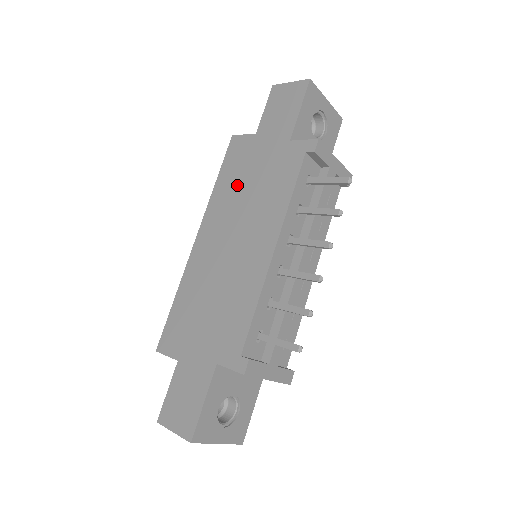
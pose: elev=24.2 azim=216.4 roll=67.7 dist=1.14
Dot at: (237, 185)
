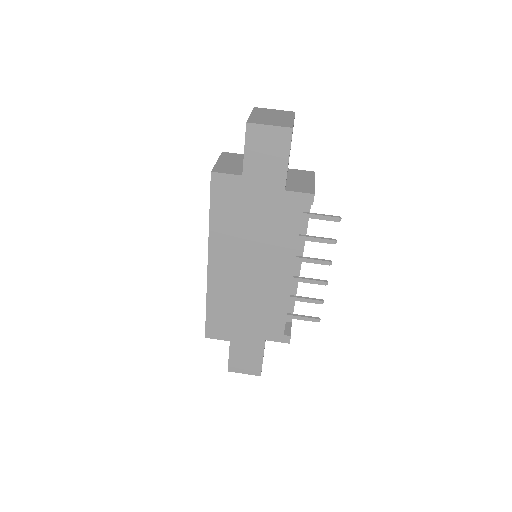
Dot at: (238, 224)
